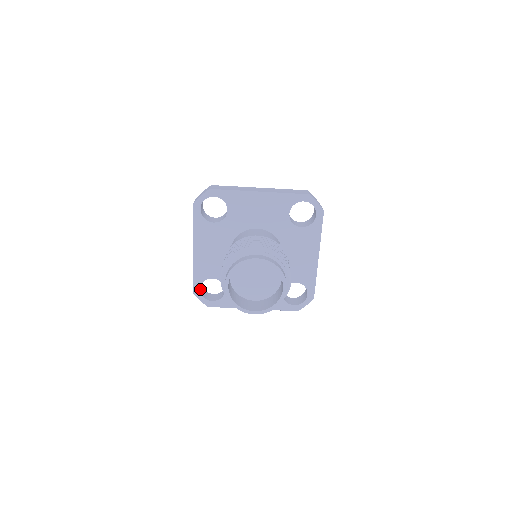
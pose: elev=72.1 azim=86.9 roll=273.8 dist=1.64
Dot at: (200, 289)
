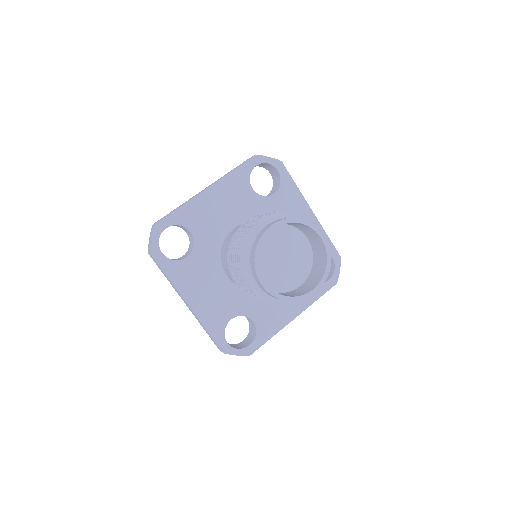
Dot at: (163, 229)
